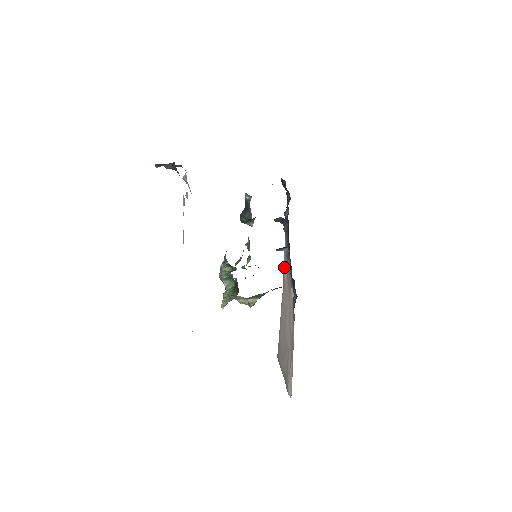
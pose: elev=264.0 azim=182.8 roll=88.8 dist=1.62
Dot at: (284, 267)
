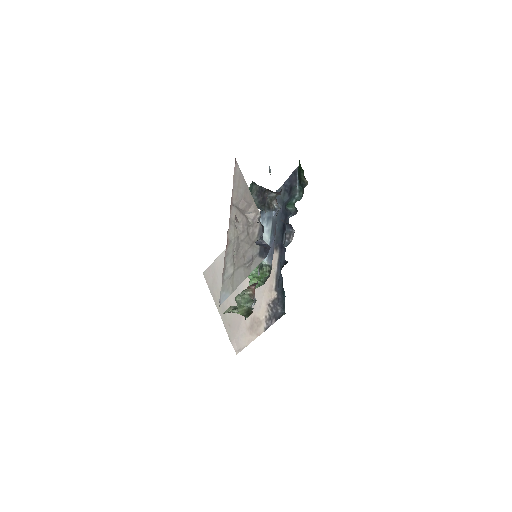
Dot at: occluded
